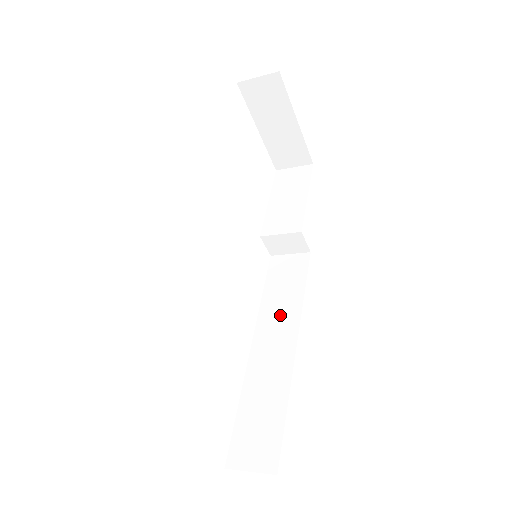
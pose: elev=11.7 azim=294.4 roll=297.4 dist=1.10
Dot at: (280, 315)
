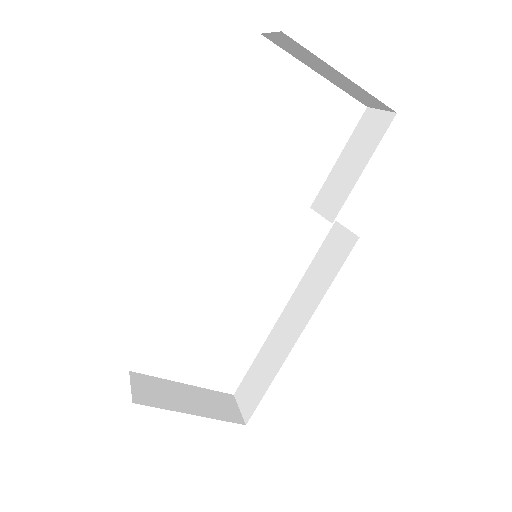
Dot at: (307, 297)
